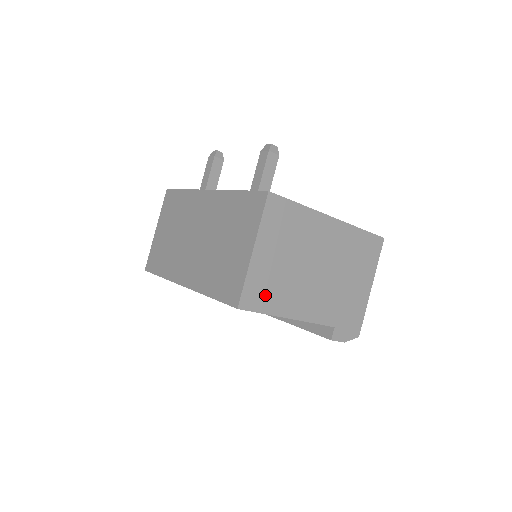
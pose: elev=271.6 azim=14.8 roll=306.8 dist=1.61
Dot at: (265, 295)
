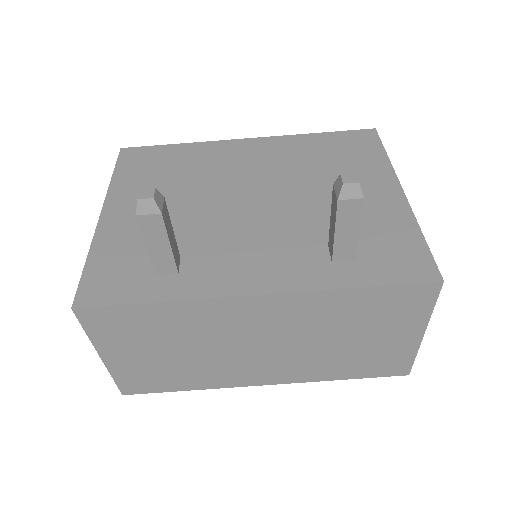
Dot at: occluded
